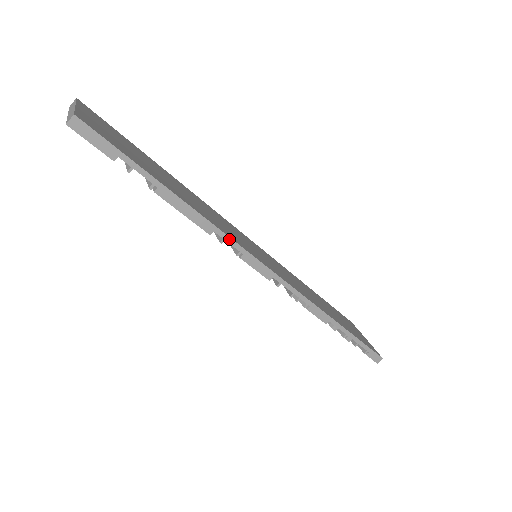
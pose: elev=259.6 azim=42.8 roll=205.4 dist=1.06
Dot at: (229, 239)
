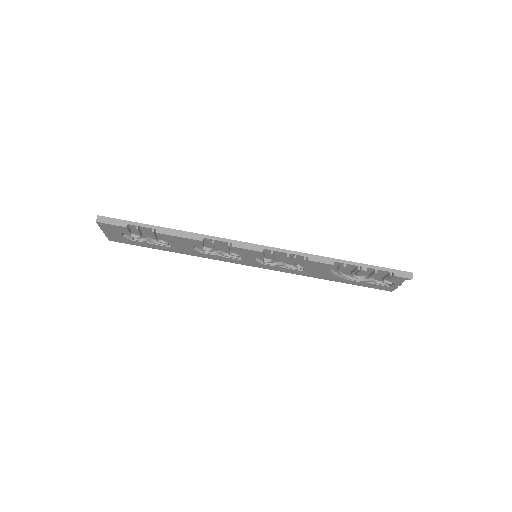
Dot at: (216, 238)
